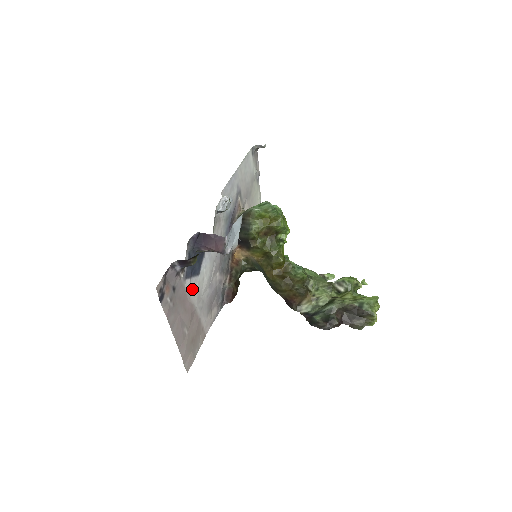
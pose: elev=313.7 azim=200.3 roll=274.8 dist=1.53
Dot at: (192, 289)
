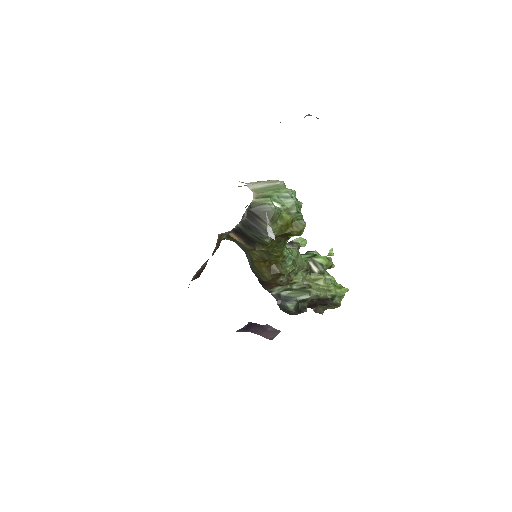
Dot at: occluded
